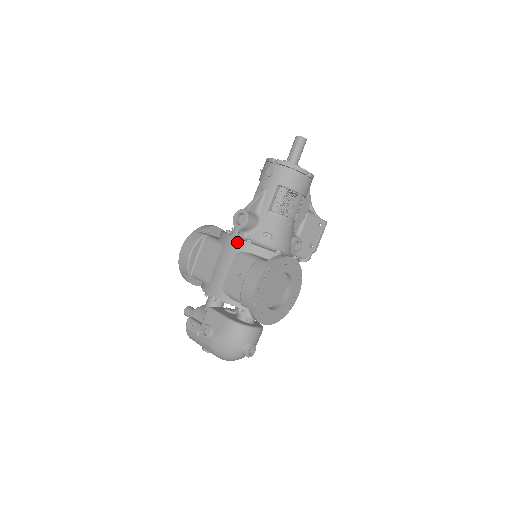
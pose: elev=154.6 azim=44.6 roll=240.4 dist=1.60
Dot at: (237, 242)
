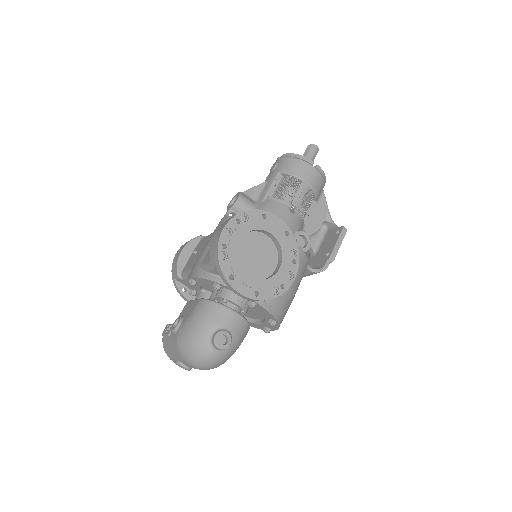
Dot at: (225, 219)
